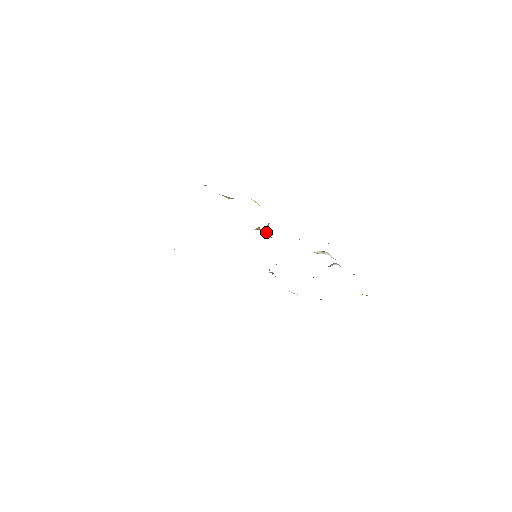
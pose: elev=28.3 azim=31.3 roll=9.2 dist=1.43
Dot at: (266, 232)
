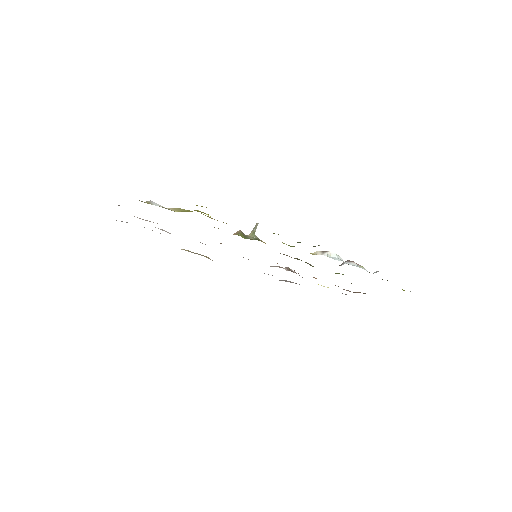
Dot at: (252, 234)
